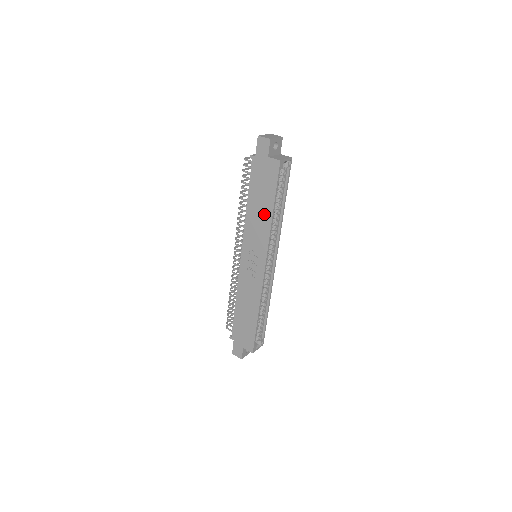
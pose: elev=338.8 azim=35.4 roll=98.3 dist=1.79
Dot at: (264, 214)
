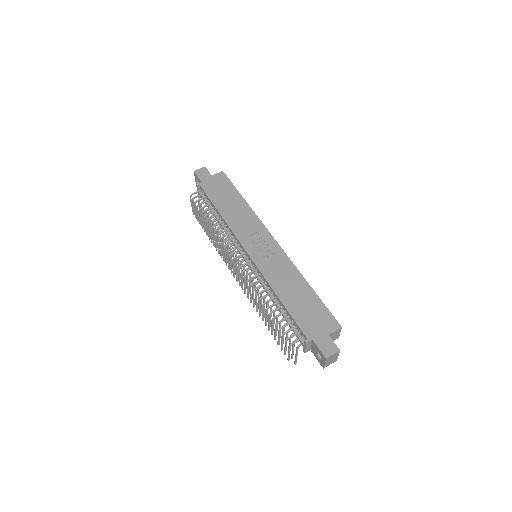
Dot at: (239, 206)
